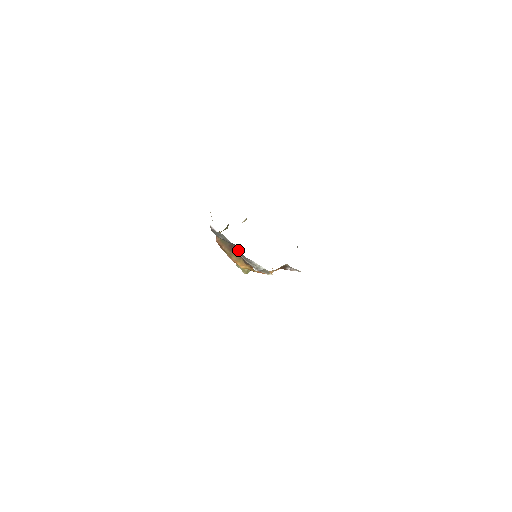
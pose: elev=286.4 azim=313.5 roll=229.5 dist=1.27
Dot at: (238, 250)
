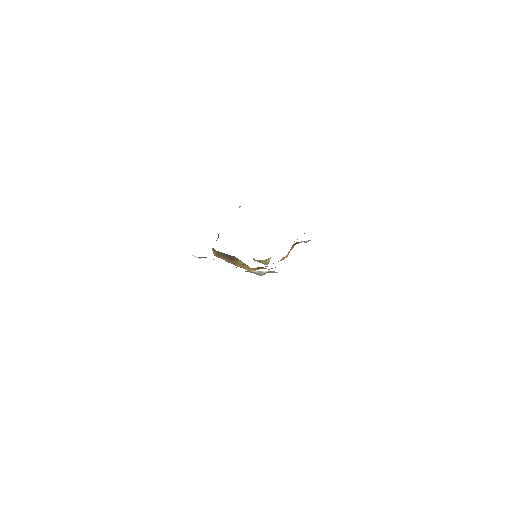
Dot at: (237, 258)
